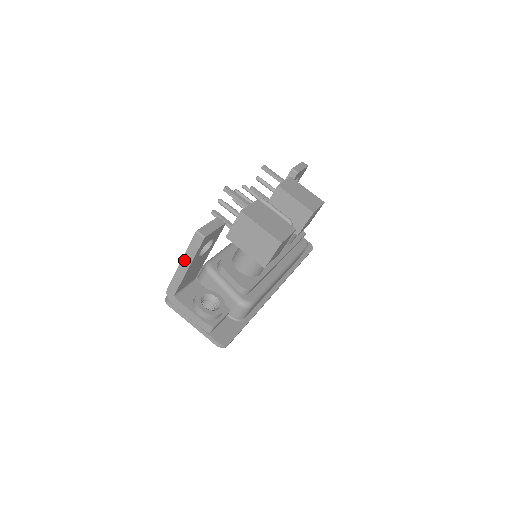
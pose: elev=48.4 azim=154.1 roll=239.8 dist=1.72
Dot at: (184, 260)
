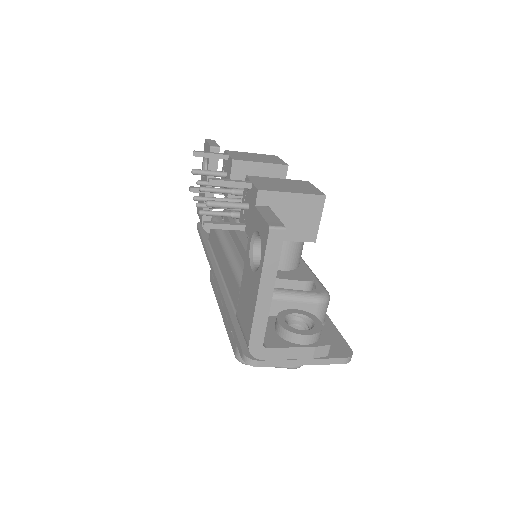
Dot at: (263, 284)
